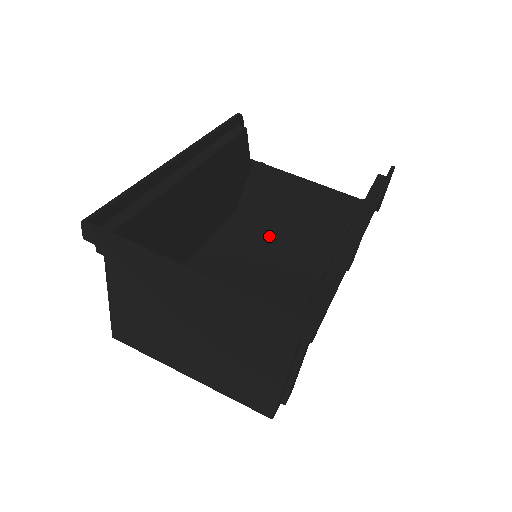
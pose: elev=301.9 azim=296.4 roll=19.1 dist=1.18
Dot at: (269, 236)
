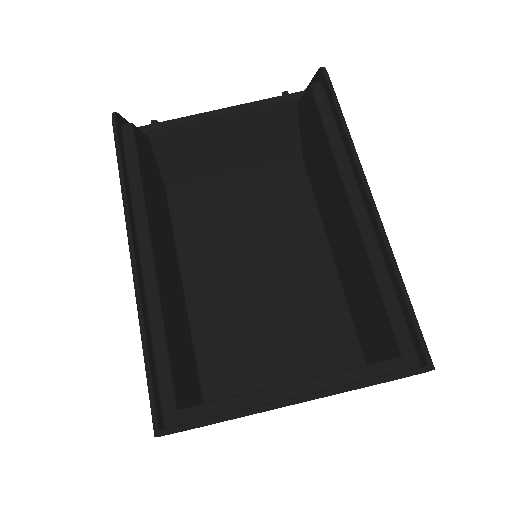
Dot at: (221, 194)
